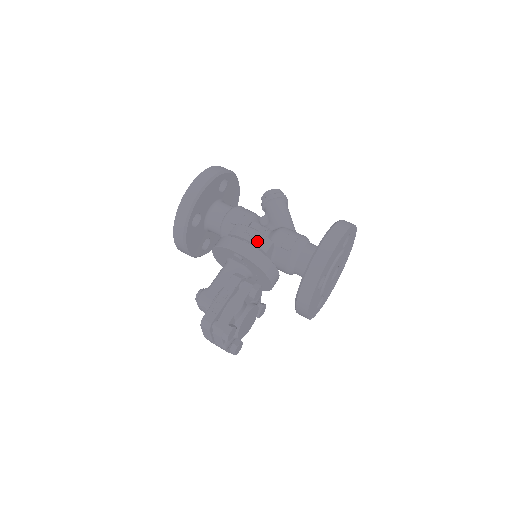
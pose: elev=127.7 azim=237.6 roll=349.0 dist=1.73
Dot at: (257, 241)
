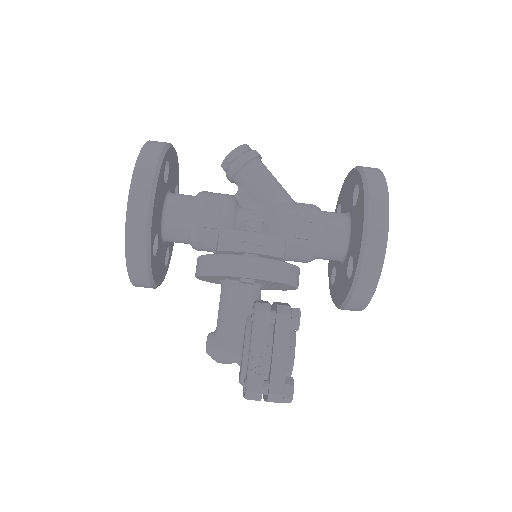
Dot at: (267, 248)
